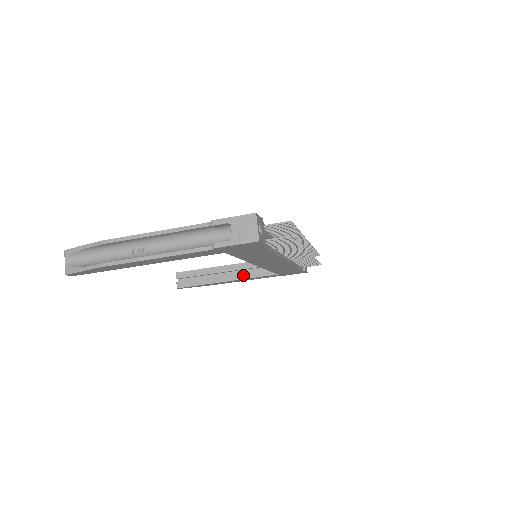
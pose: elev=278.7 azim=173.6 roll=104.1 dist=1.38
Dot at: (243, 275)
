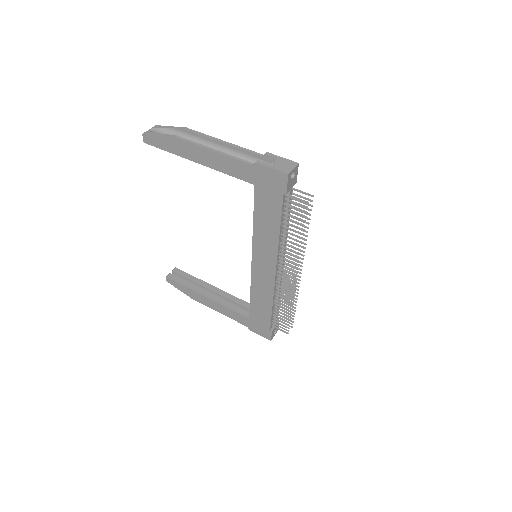
Dot at: (223, 301)
